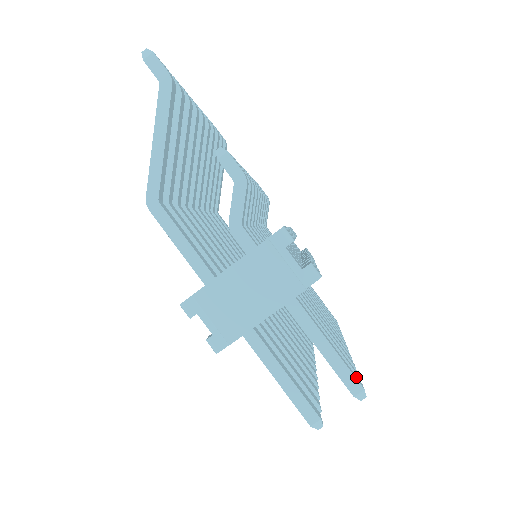
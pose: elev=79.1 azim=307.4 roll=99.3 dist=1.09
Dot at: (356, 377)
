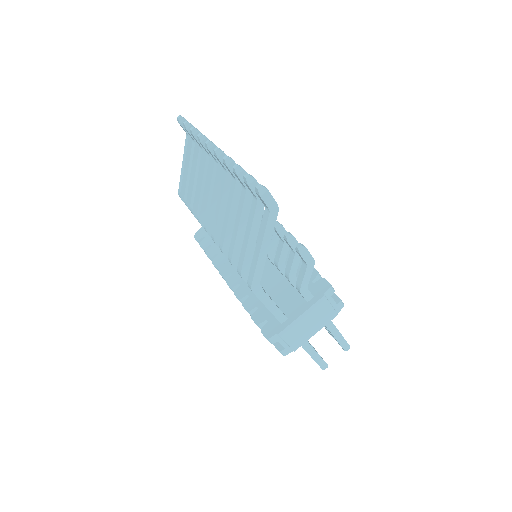
Dot at: (346, 341)
